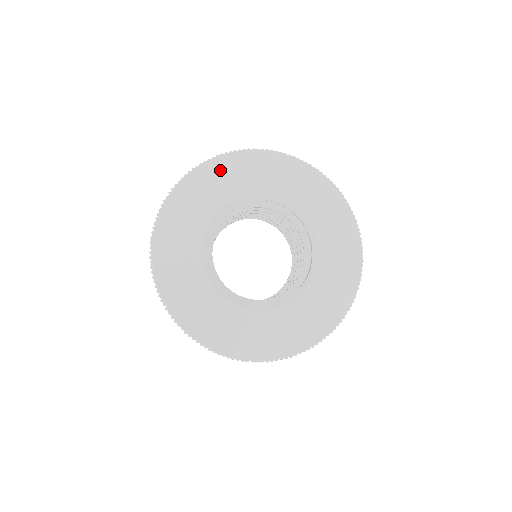
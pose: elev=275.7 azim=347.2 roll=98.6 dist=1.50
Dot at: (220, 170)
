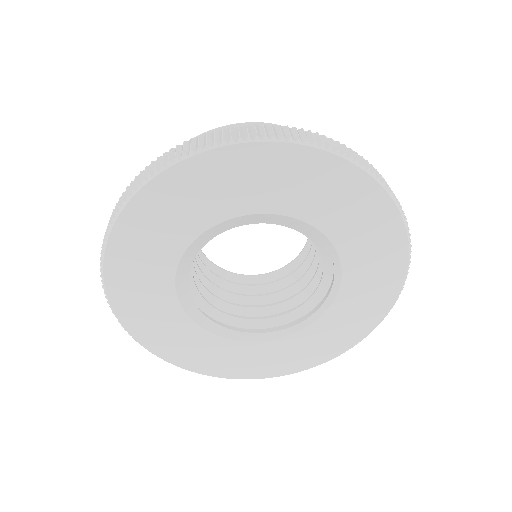
Dot at: (259, 164)
